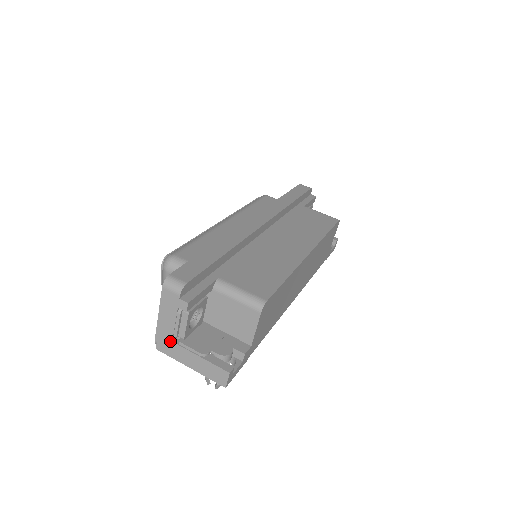
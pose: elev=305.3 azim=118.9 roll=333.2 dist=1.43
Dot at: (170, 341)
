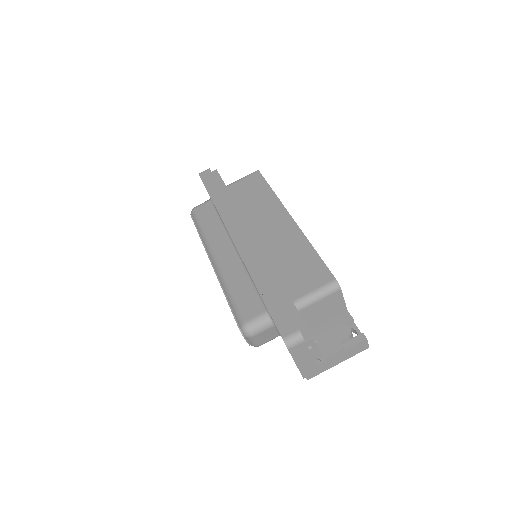
Dot at: (315, 367)
